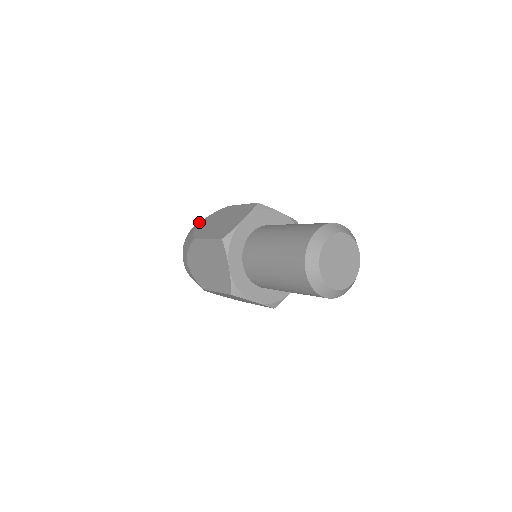
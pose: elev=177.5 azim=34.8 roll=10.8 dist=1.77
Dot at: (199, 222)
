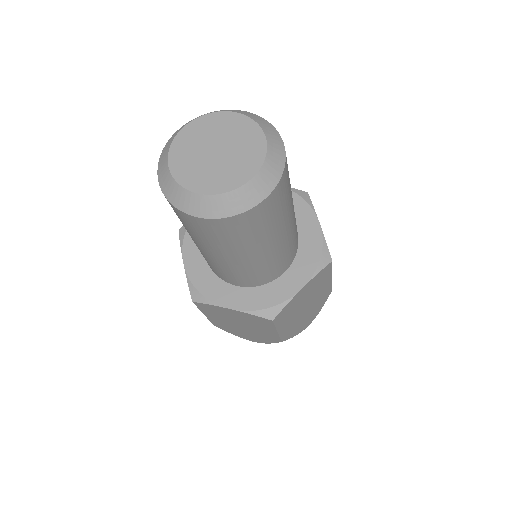
Dot at: occluded
